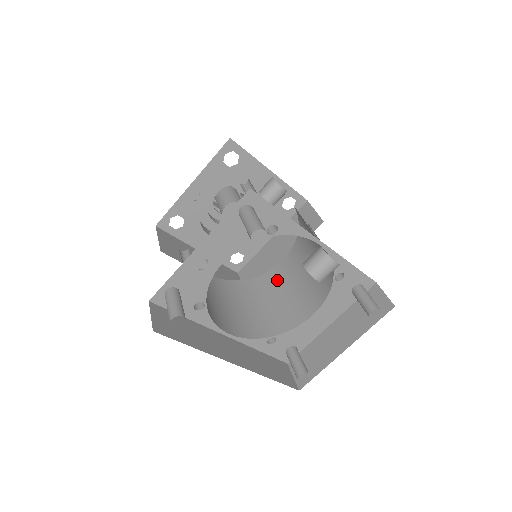
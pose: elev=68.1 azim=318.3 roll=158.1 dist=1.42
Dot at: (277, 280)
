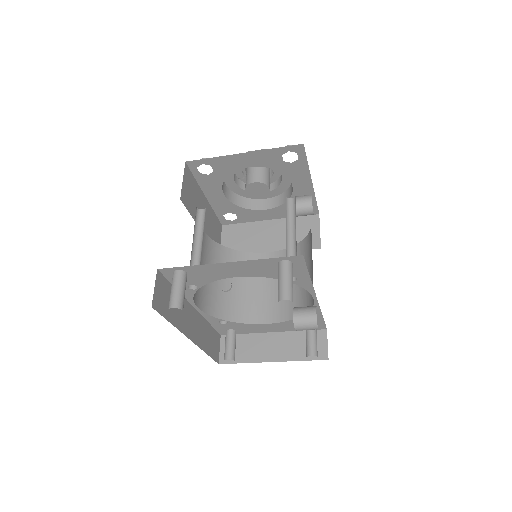
Dot at: occluded
